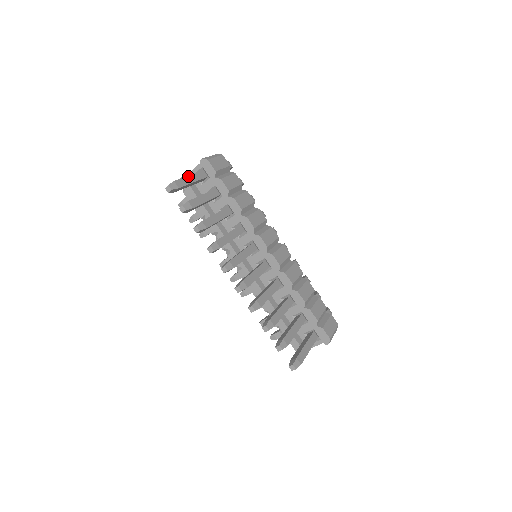
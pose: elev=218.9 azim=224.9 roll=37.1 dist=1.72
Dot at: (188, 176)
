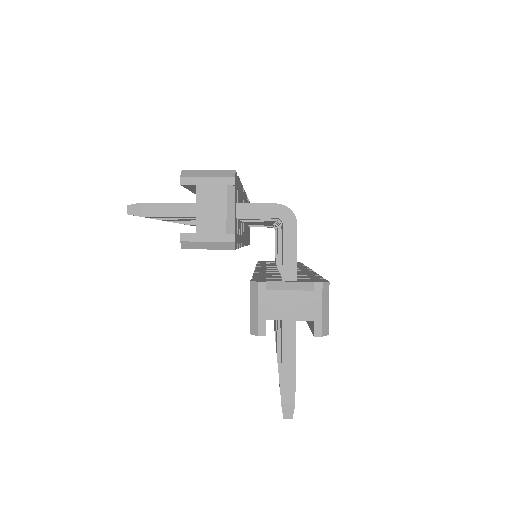
Dot at: occluded
